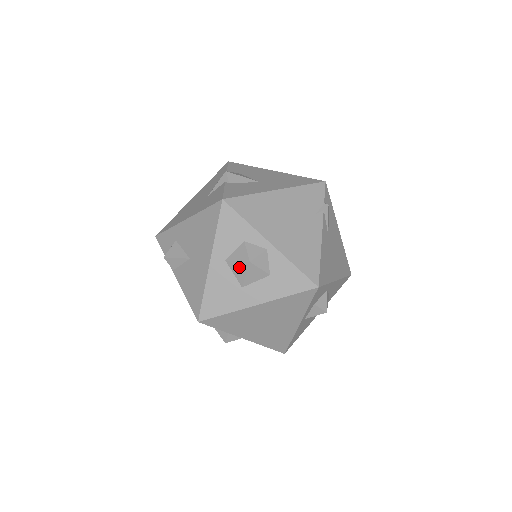
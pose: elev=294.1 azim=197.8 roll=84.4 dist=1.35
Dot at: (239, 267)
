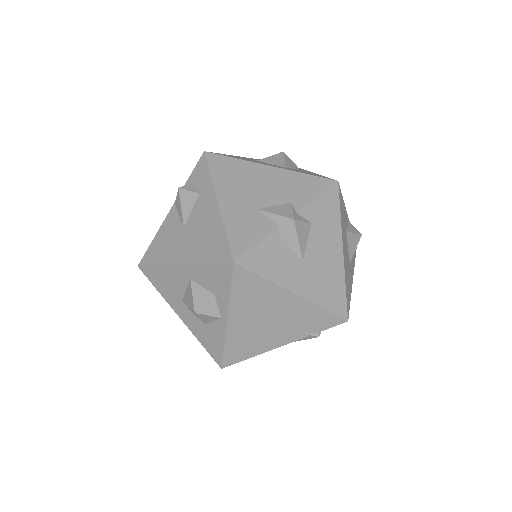
Dot at: (190, 298)
